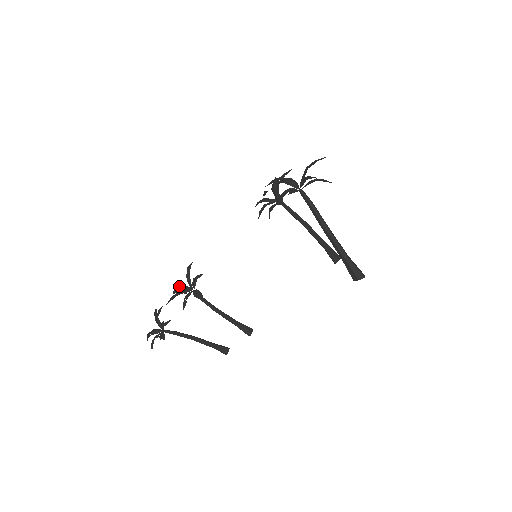
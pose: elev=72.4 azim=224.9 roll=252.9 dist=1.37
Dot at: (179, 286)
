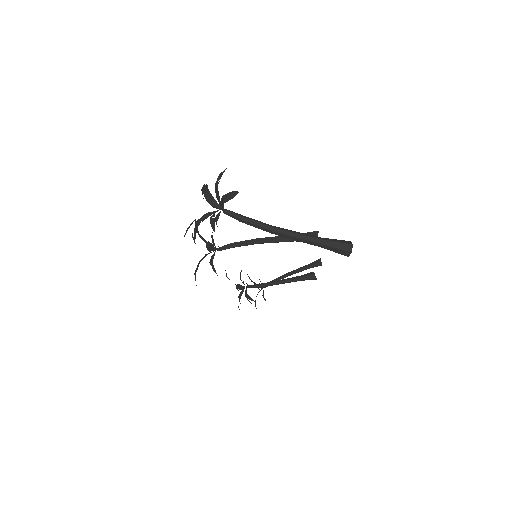
Dot at: occluded
